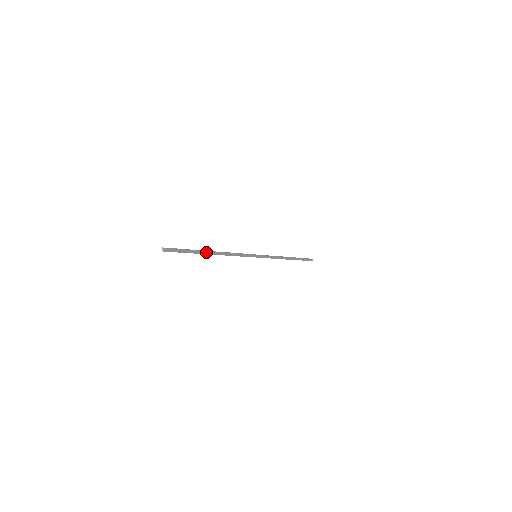
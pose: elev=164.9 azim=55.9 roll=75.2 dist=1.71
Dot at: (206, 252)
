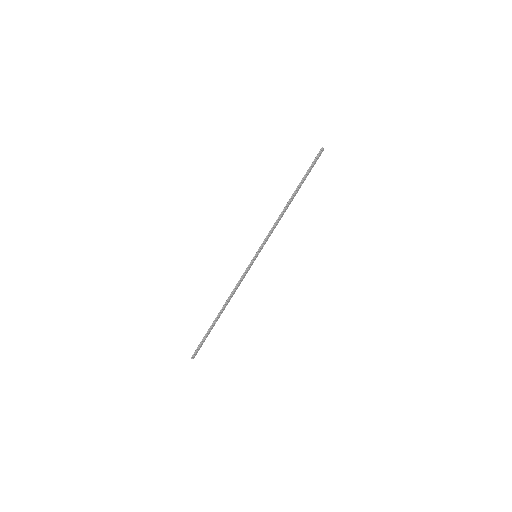
Dot at: (217, 320)
